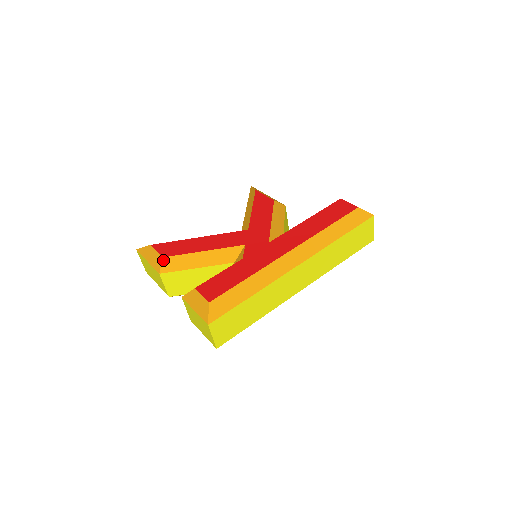
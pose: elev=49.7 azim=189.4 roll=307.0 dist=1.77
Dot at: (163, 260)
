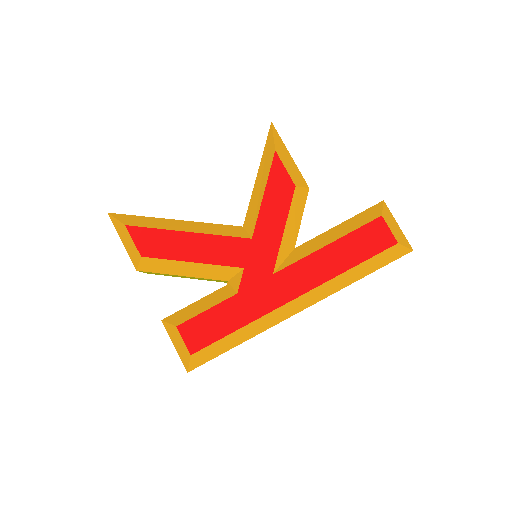
Dot at: (141, 259)
